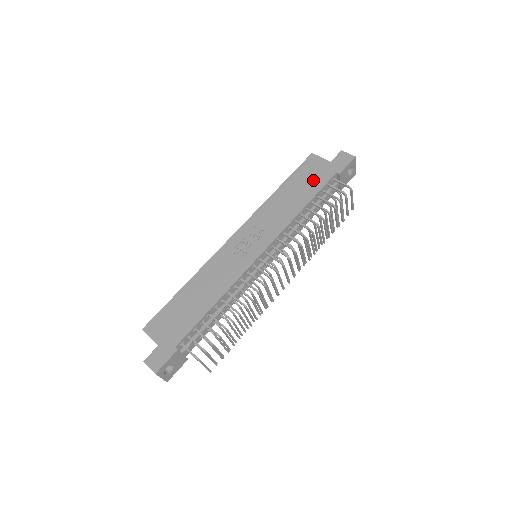
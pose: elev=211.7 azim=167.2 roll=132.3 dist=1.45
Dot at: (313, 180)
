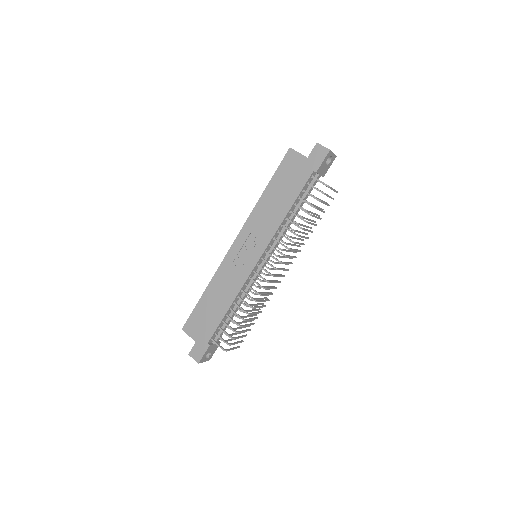
Dot at: (293, 181)
